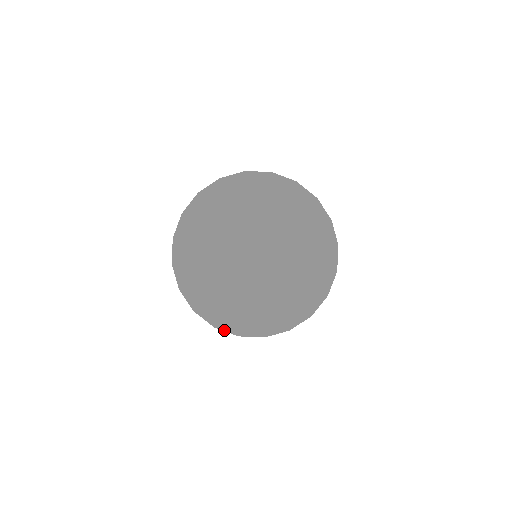
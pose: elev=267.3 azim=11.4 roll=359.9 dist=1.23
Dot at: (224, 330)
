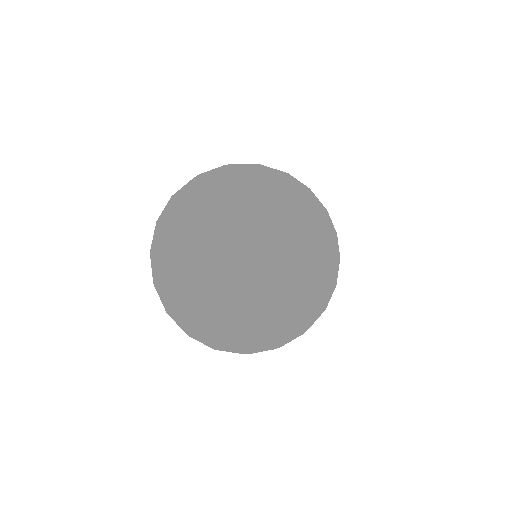
Dot at: (266, 349)
